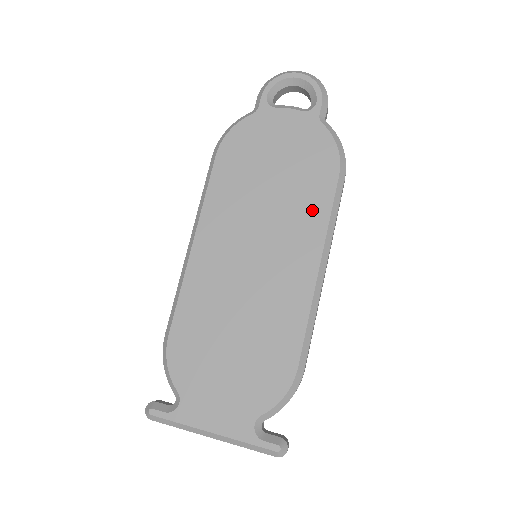
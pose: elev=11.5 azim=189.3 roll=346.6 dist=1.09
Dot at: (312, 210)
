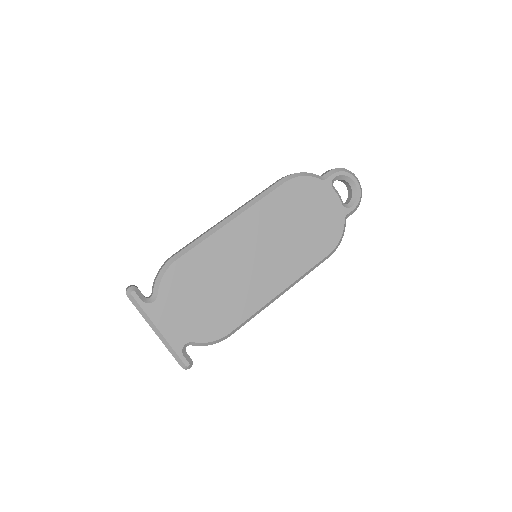
Dot at: (303, 260)
